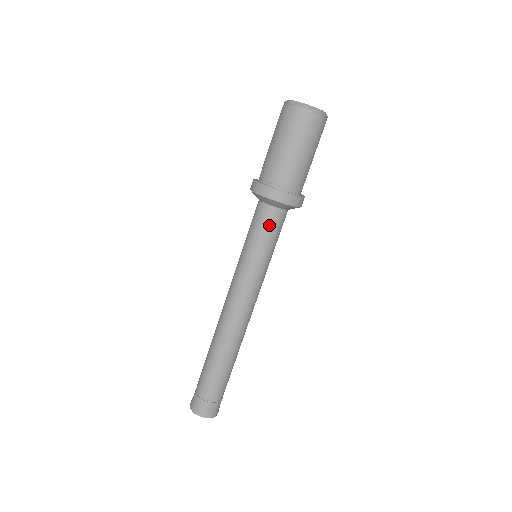
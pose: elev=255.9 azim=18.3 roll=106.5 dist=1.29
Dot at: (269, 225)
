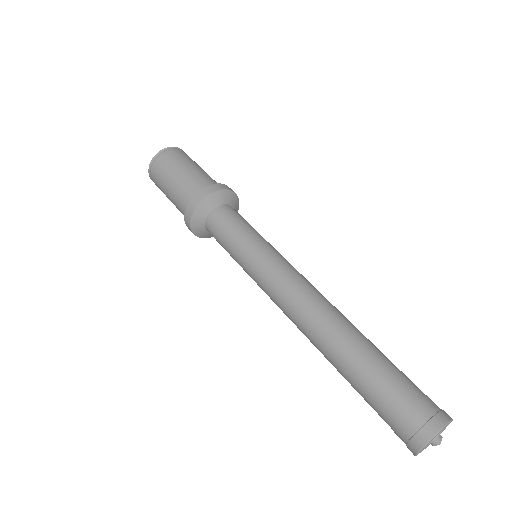
Dot at: (240, 216)
